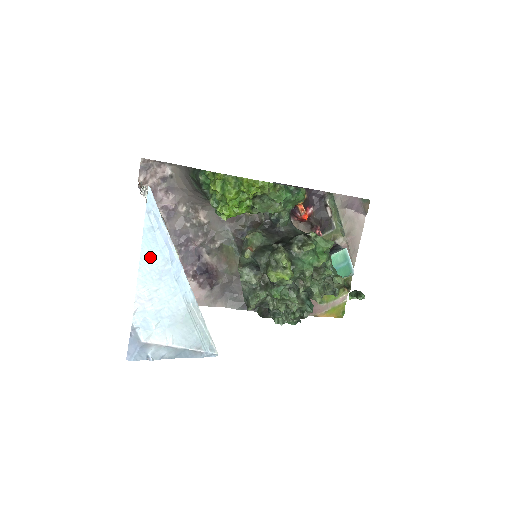
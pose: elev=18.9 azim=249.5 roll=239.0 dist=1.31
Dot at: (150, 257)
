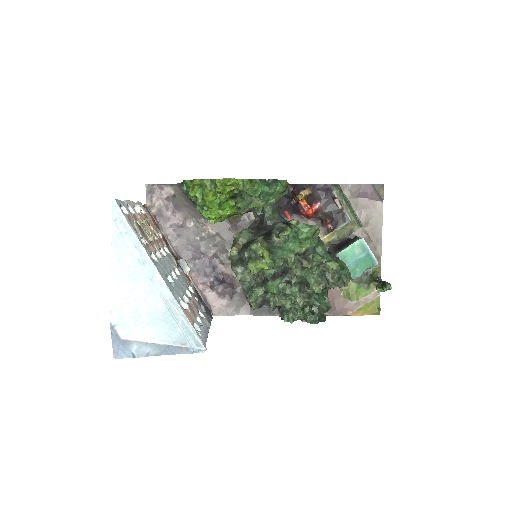
Dot at: (121, 260)
